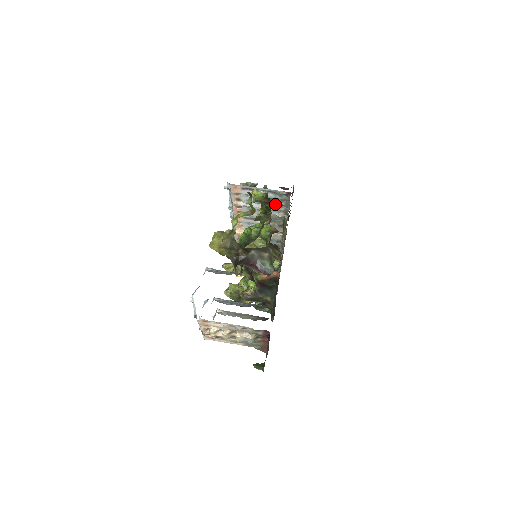
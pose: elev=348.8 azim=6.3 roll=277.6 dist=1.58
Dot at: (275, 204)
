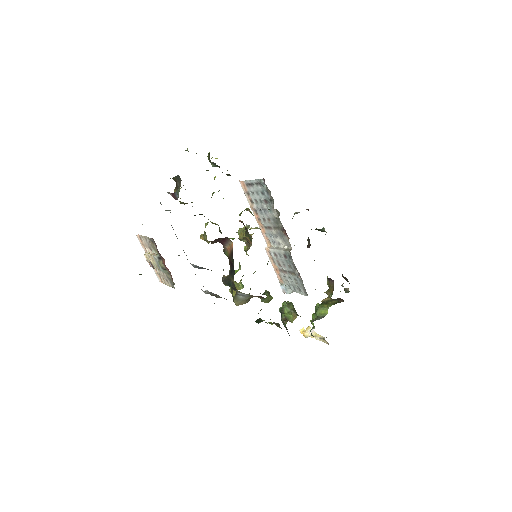
Dot at: (267, 200)
